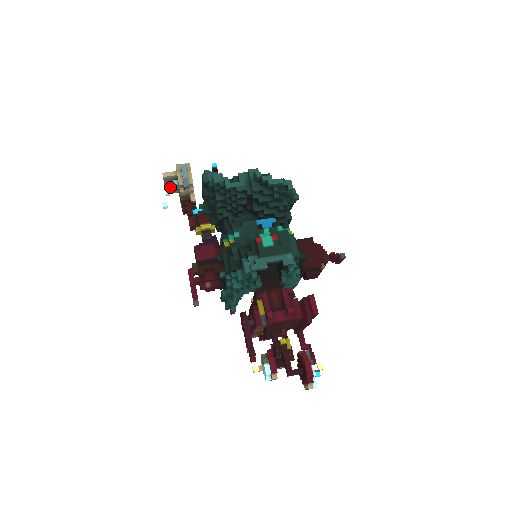
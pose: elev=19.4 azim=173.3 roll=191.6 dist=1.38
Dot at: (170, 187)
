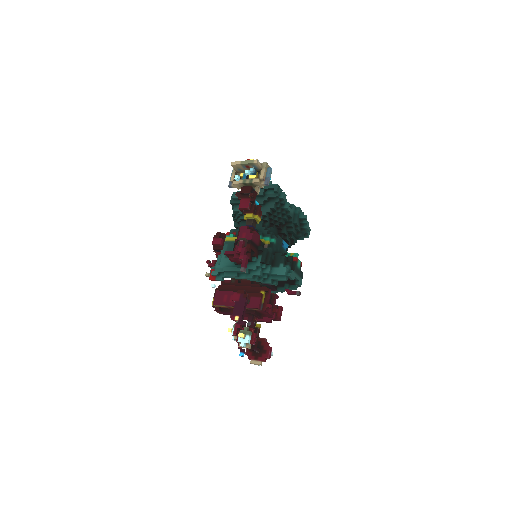
Dot at: (242, 166)
